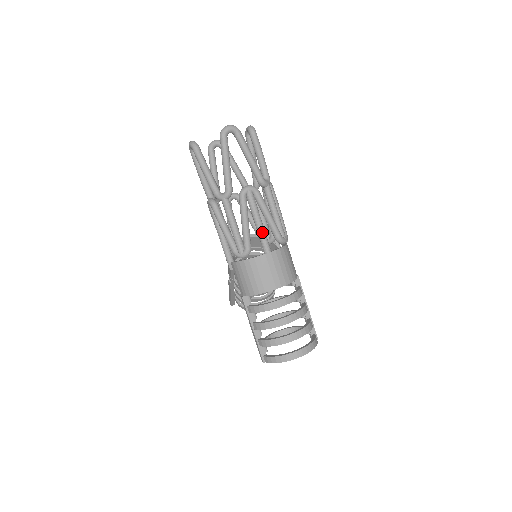
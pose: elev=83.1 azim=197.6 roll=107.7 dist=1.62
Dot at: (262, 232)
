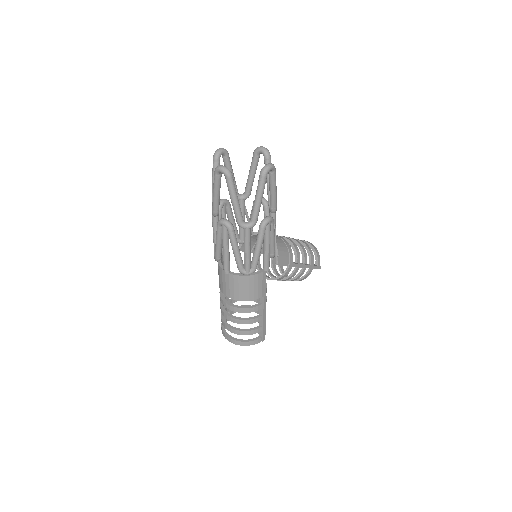
Dot at: (224, 258)
